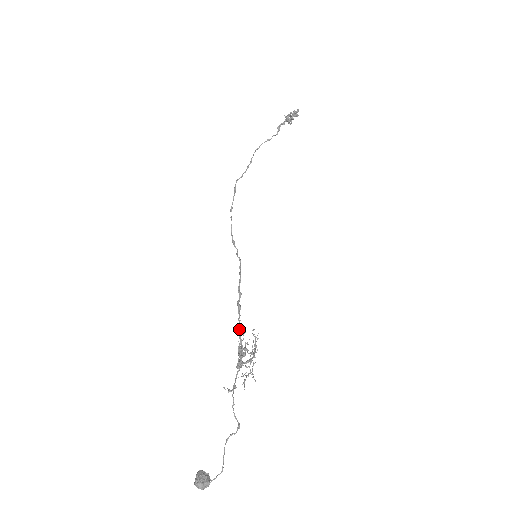
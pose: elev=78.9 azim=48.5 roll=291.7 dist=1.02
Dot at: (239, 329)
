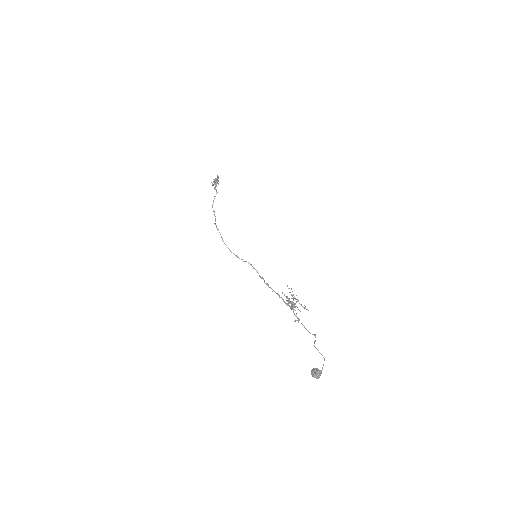
Dot at: (277, 294)
